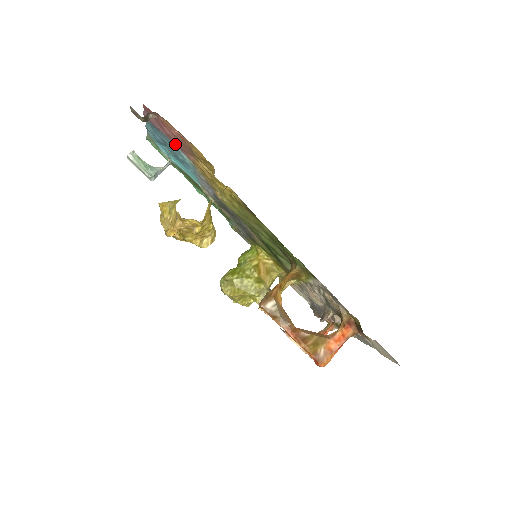
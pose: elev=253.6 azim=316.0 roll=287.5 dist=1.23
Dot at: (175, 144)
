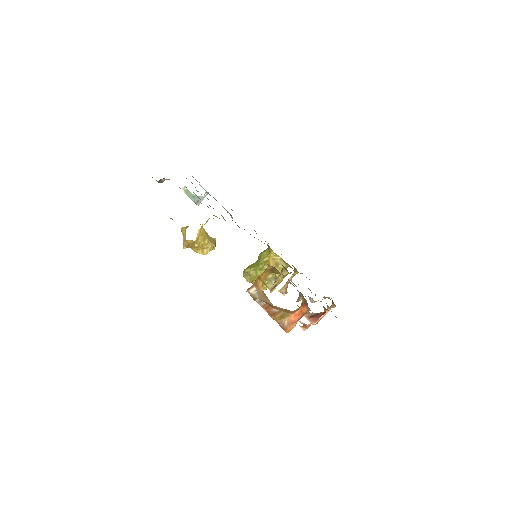
Dot at: occluded
